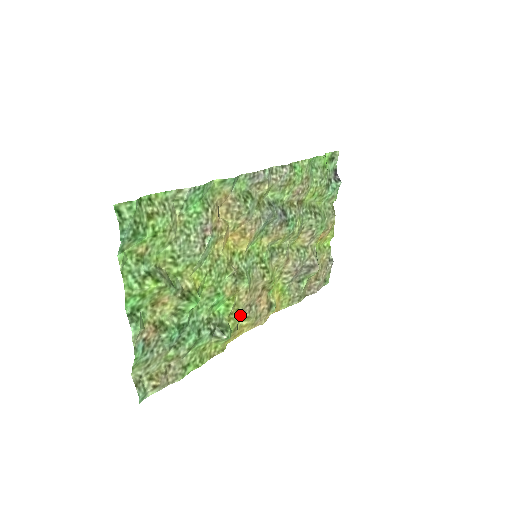
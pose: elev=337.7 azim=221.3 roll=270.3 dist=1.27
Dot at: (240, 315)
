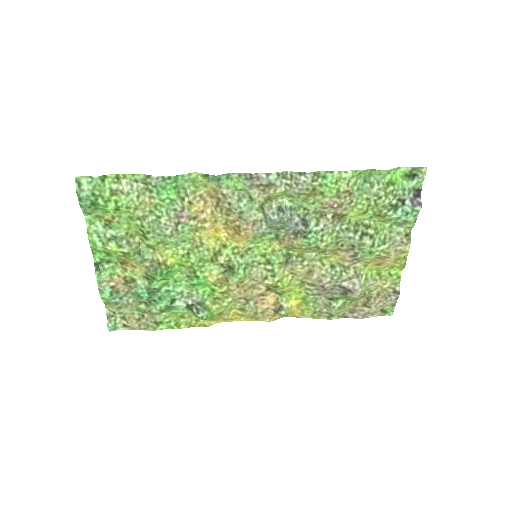
Dot at: (233, 303)
